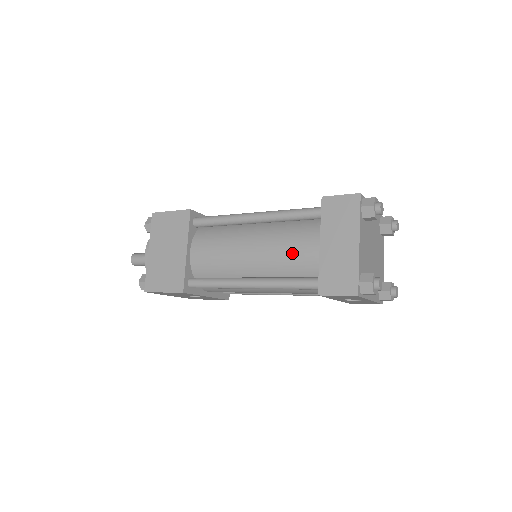
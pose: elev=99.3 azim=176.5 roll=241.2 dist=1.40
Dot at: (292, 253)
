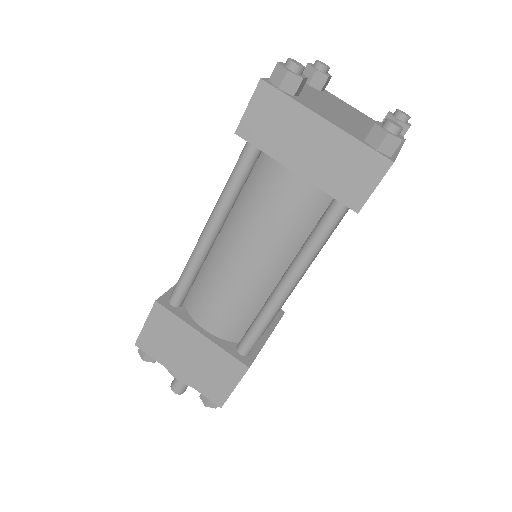
Dot at: (282, 213)
